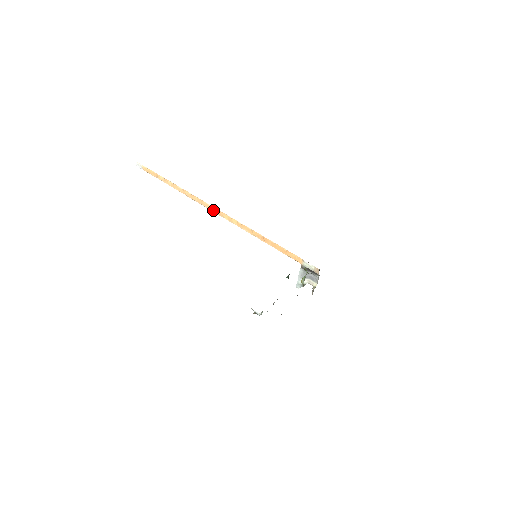
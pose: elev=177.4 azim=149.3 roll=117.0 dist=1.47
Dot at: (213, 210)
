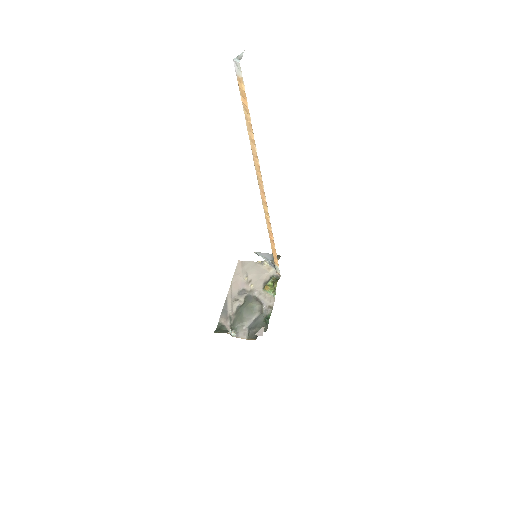
Dot at: (261, 191)
